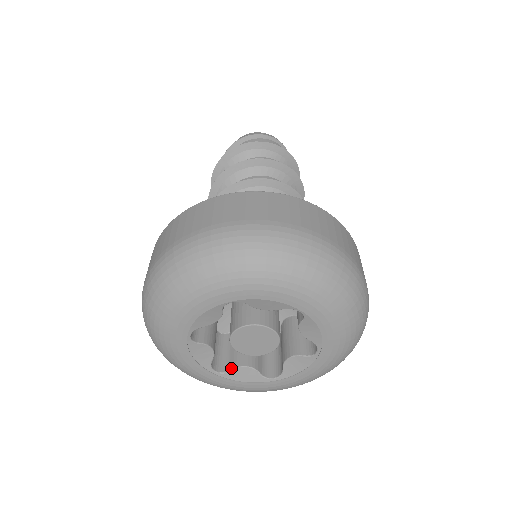
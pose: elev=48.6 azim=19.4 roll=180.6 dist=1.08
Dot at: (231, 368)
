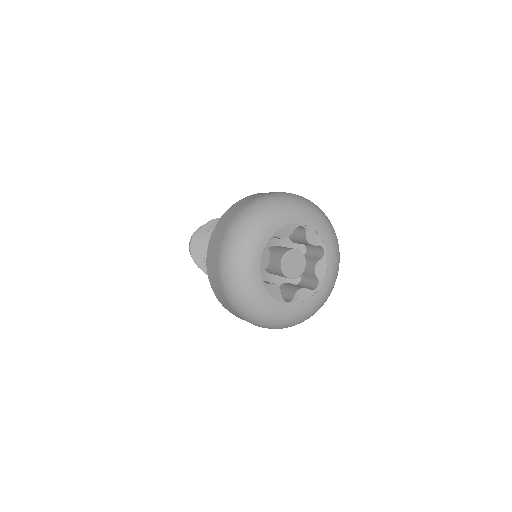
Dot at: (269, 283)
